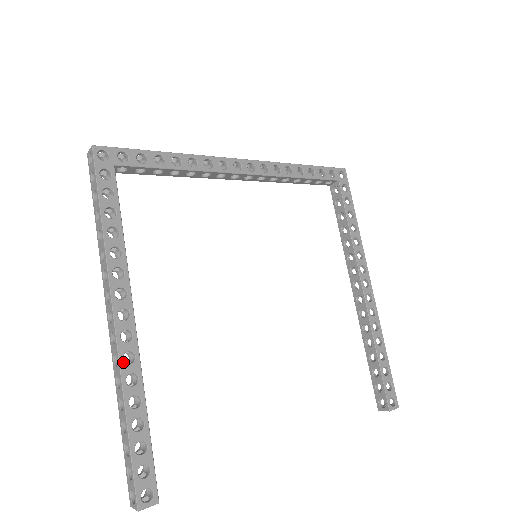
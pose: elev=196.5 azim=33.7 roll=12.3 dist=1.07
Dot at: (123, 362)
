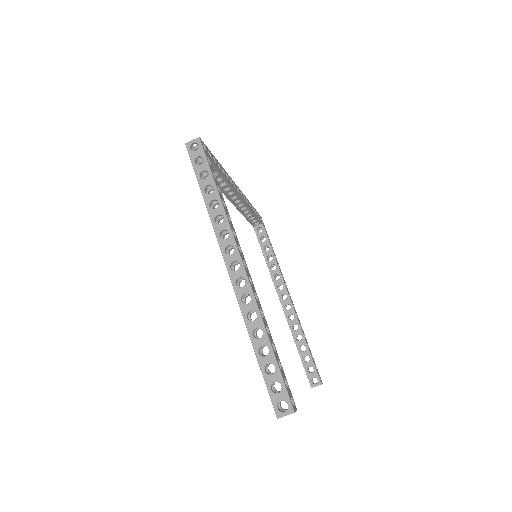
Dot at: occluded
